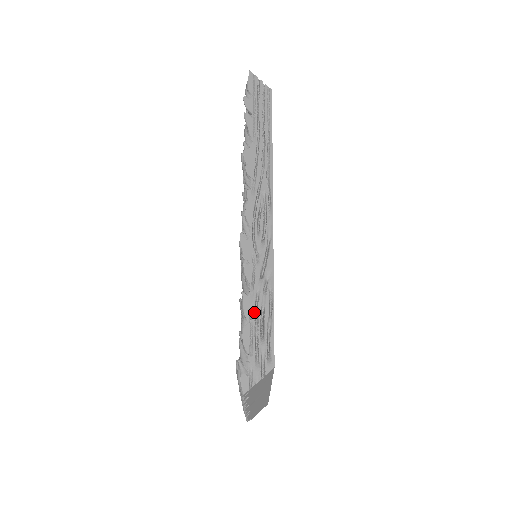
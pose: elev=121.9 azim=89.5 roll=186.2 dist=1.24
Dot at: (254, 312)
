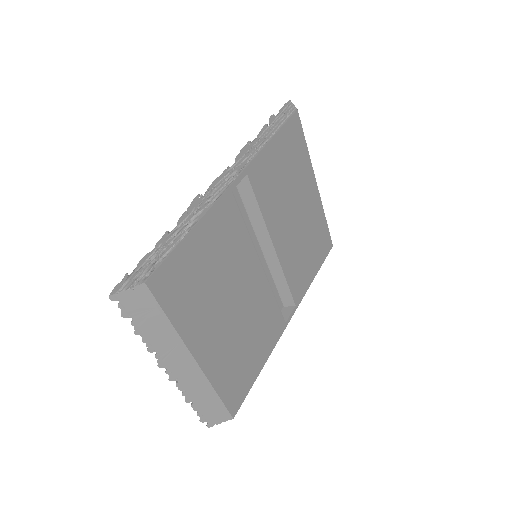
Dot at: (163, 244)
